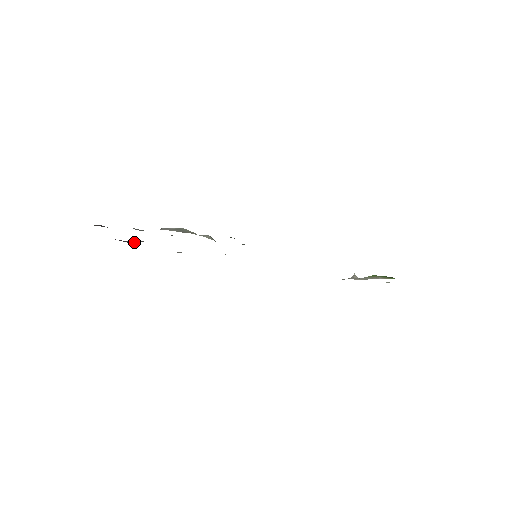
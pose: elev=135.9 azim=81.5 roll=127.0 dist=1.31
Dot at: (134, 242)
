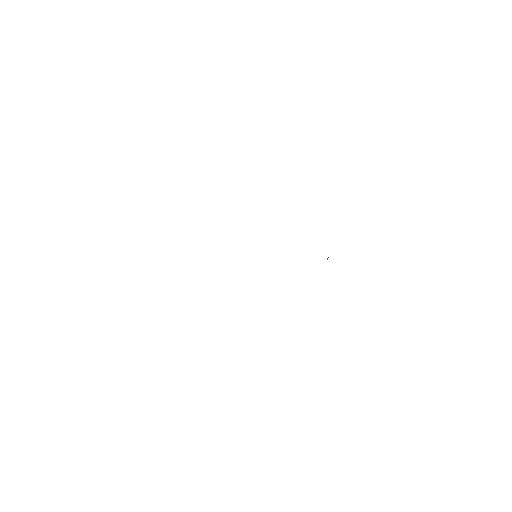
Dot at: occluded
